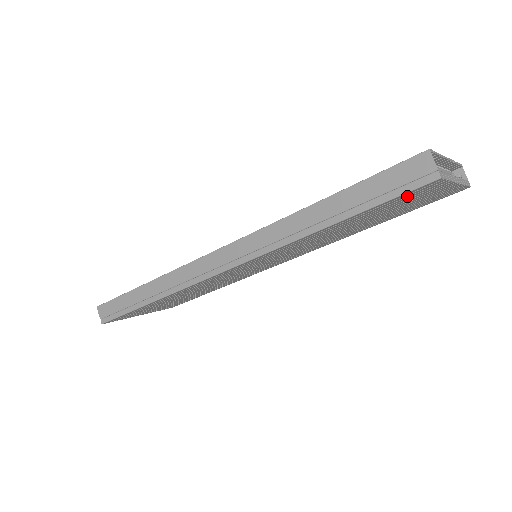
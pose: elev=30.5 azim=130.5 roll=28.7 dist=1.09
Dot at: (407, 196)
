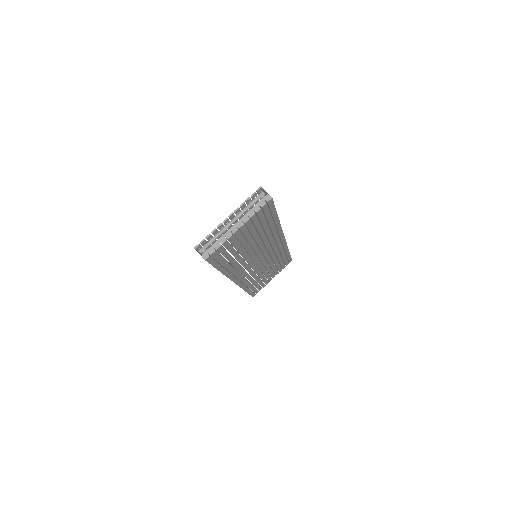
Dot at: (219, 256)
